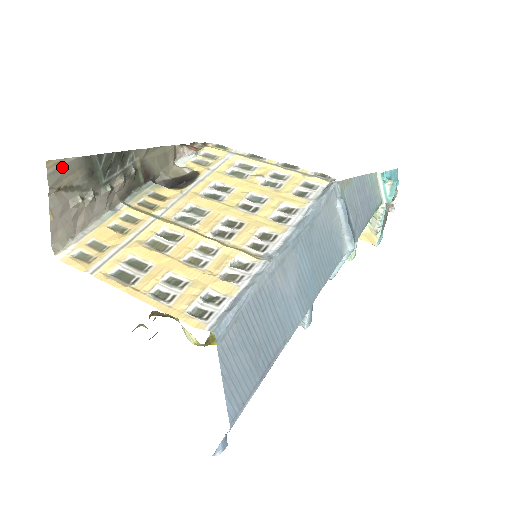
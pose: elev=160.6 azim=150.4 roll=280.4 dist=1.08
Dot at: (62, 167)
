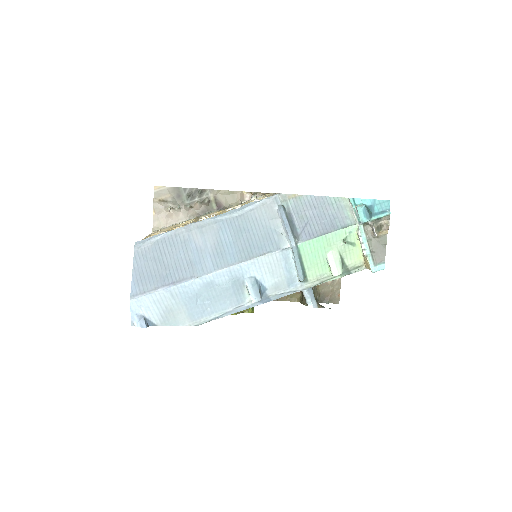
Dot at: (162, 190)
